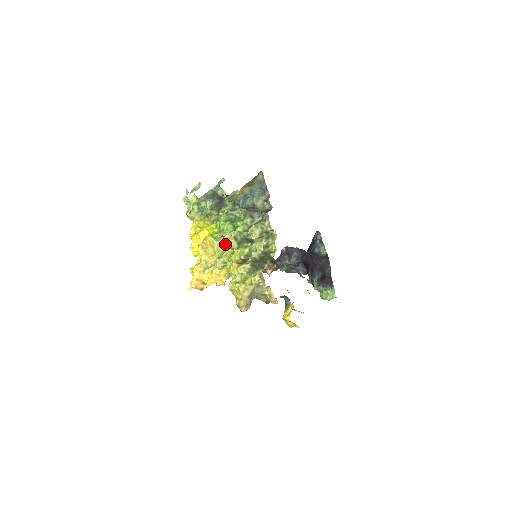
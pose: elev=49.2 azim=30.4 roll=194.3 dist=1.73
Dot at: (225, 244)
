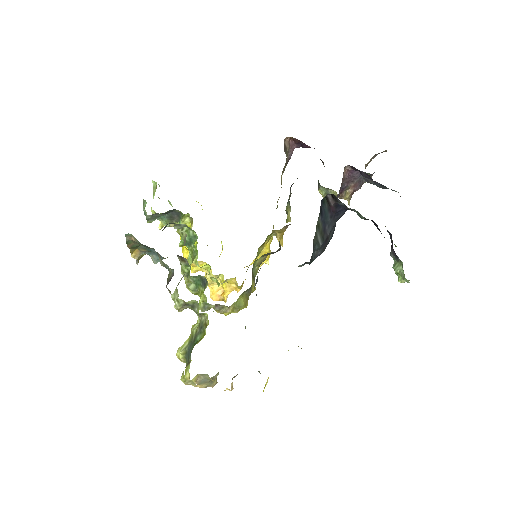
Dot at: occluded
